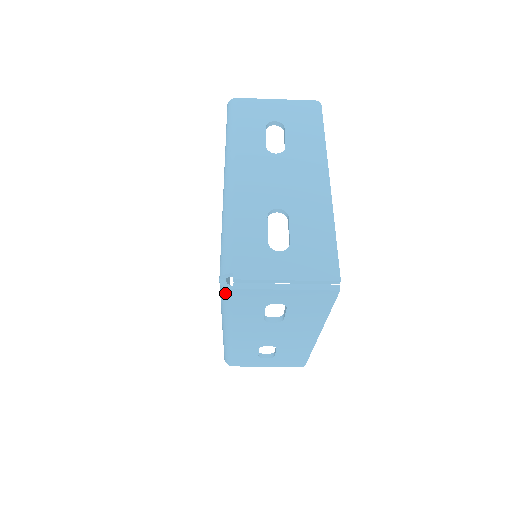
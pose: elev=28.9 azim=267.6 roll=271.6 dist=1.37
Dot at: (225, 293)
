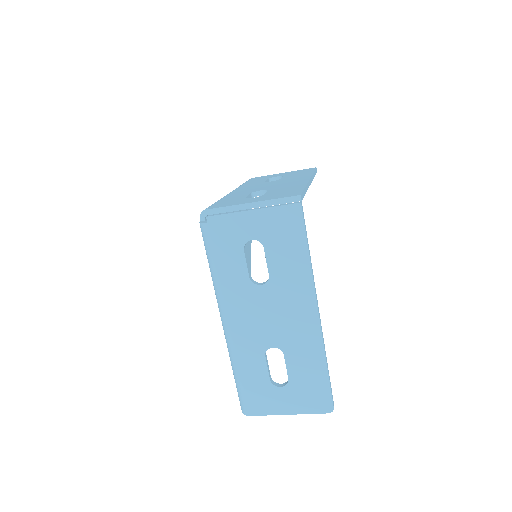
Dot at: (203, 230)
